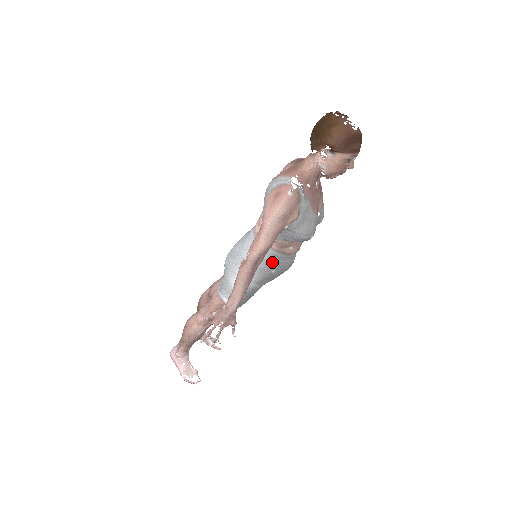
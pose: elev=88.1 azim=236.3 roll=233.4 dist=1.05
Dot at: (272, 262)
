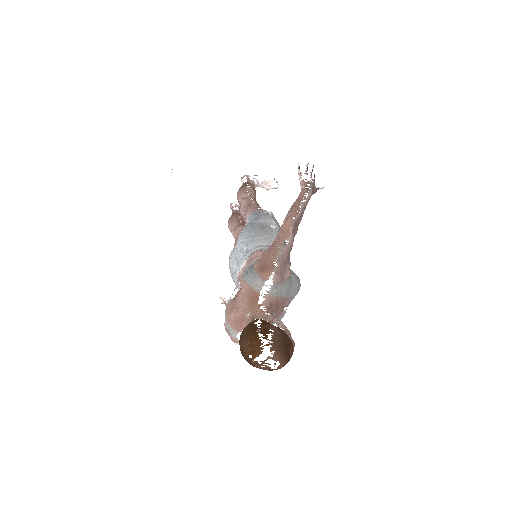
Dot at: occluded
